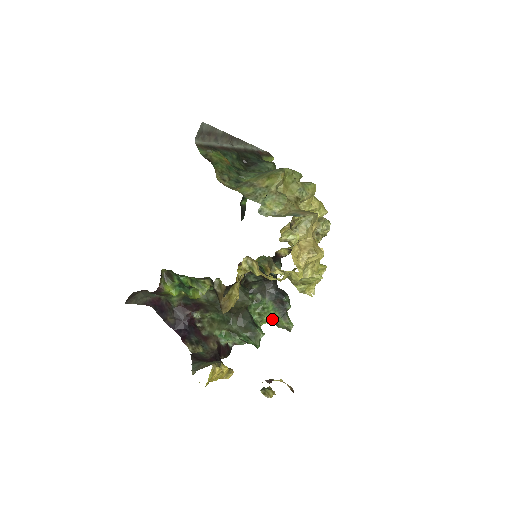
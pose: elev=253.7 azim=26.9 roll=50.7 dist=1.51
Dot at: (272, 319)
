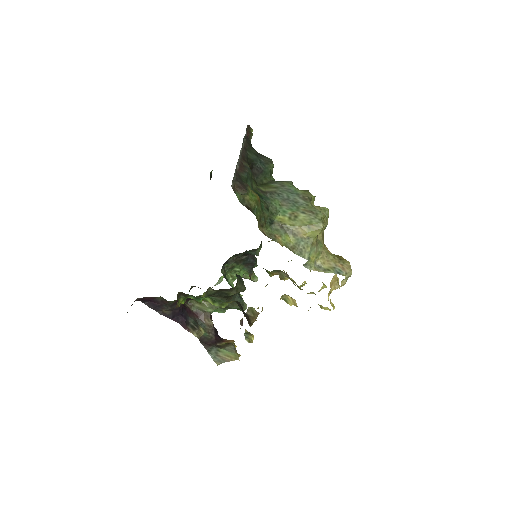
Dot at: occluded
